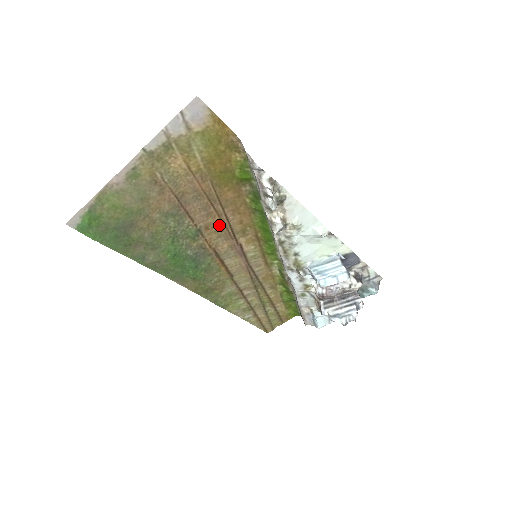
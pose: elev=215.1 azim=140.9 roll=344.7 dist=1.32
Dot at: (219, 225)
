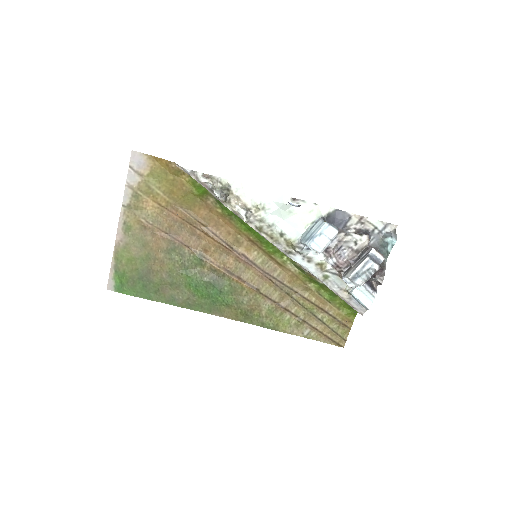
Dot at: (213, 243)
